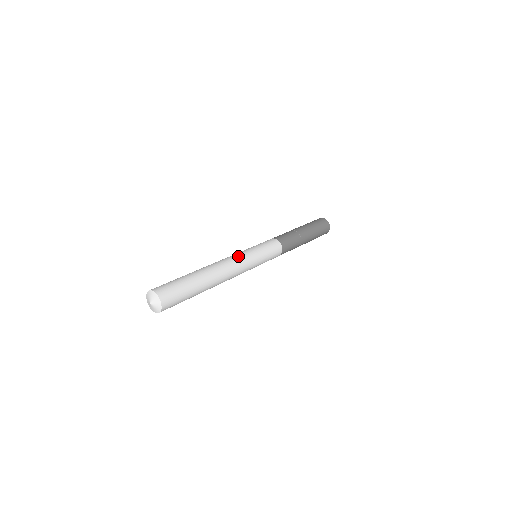
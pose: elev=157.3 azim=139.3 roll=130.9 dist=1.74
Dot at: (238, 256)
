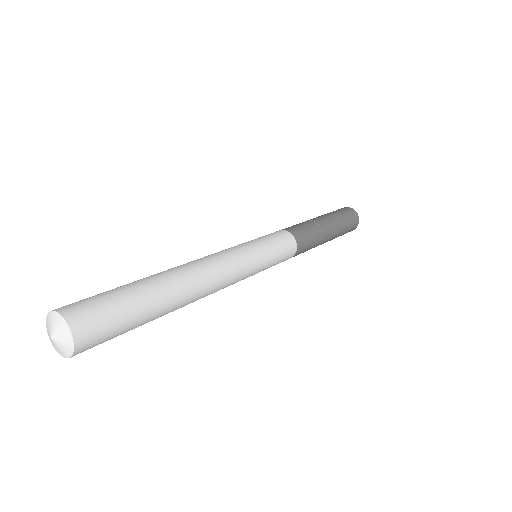
Dot at: occluded
